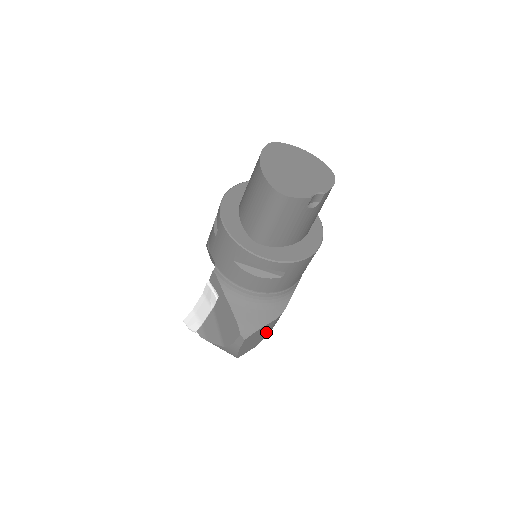
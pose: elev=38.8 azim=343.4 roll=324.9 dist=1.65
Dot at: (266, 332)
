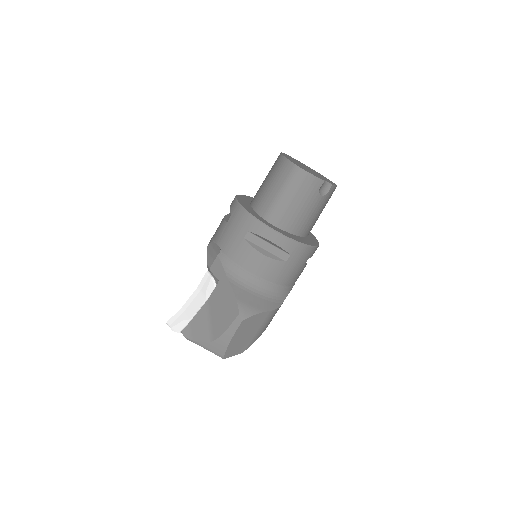
Dot at: (258, 330)
